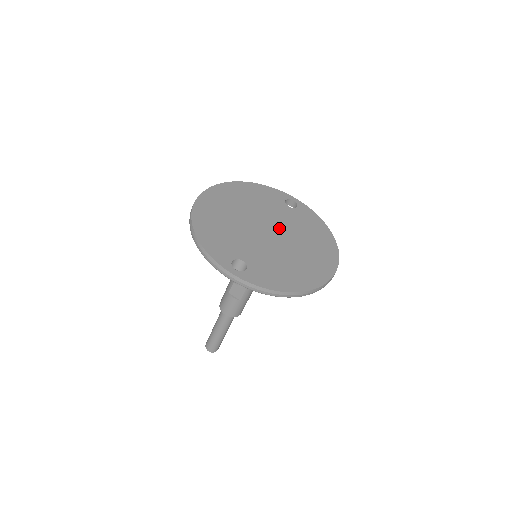
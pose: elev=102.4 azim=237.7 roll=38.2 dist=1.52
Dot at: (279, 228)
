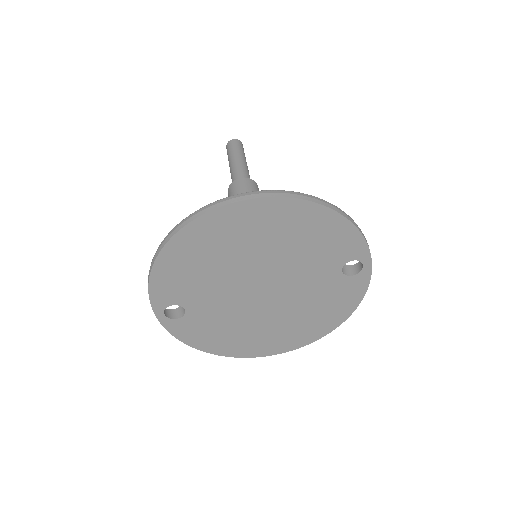
Dot at: (283, 292)
